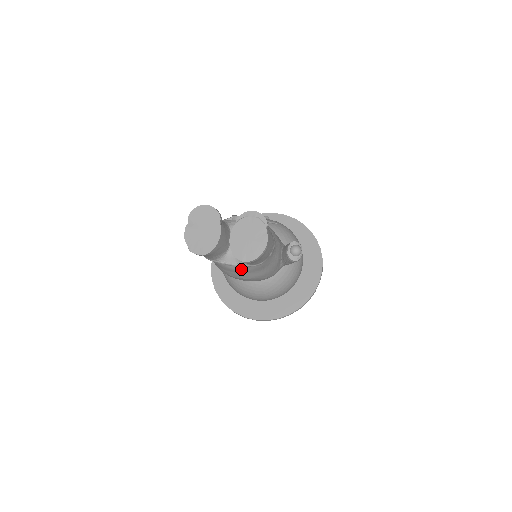
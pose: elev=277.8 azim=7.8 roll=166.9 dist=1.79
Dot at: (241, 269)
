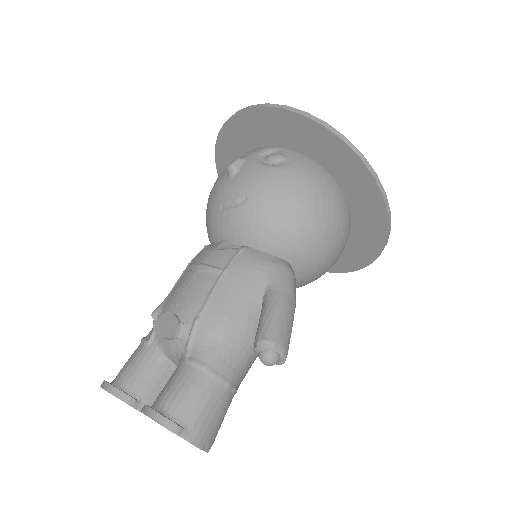
Dot at: occluded
